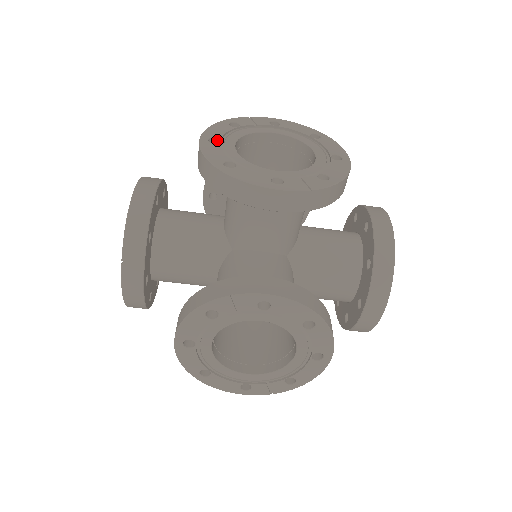
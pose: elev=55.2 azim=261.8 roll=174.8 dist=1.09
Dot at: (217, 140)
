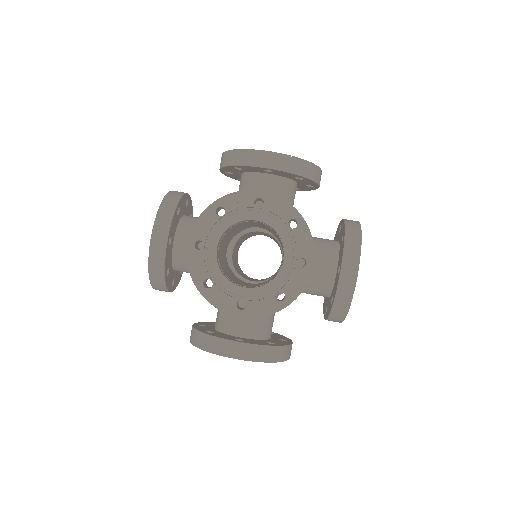
Dot at: occluded
